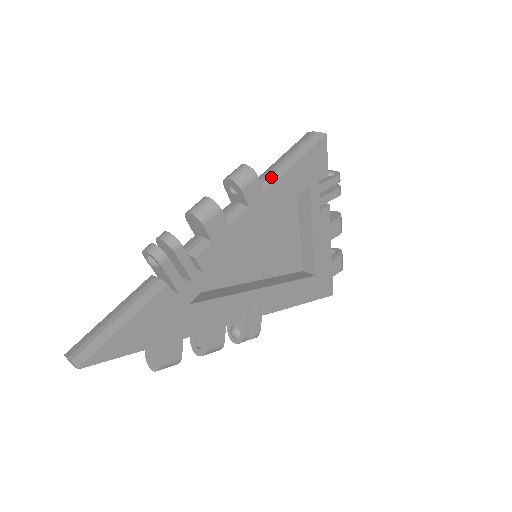
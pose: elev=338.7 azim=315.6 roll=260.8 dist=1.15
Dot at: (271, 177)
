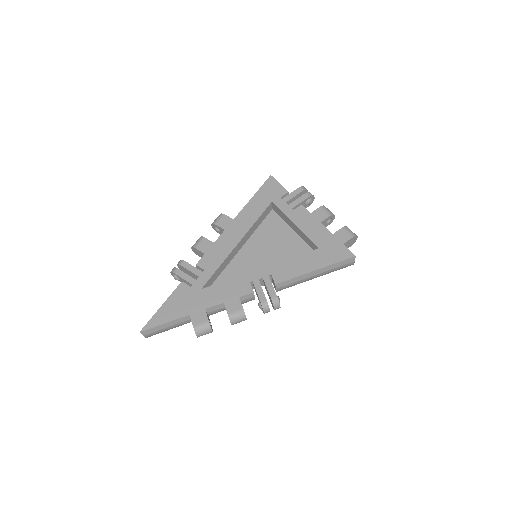
Dot at: occluded
